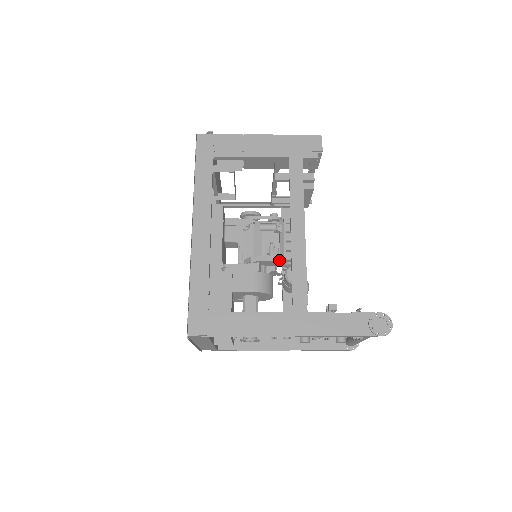
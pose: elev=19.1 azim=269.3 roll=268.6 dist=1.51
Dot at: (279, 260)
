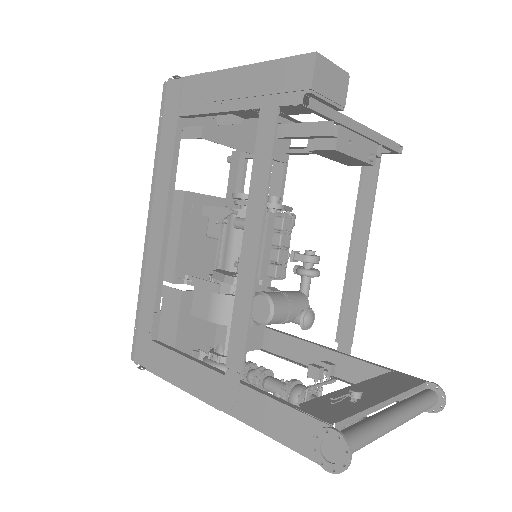
Dot at: occluded
